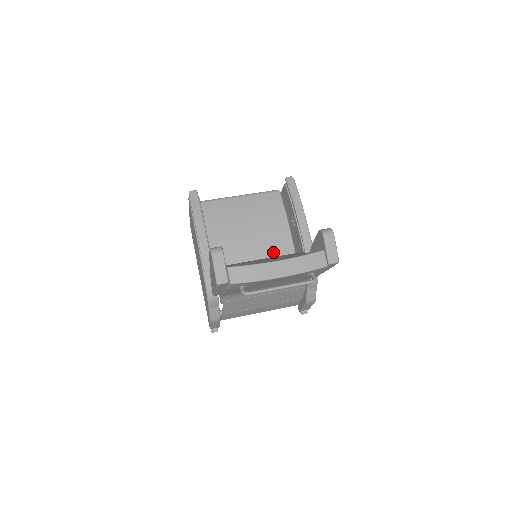
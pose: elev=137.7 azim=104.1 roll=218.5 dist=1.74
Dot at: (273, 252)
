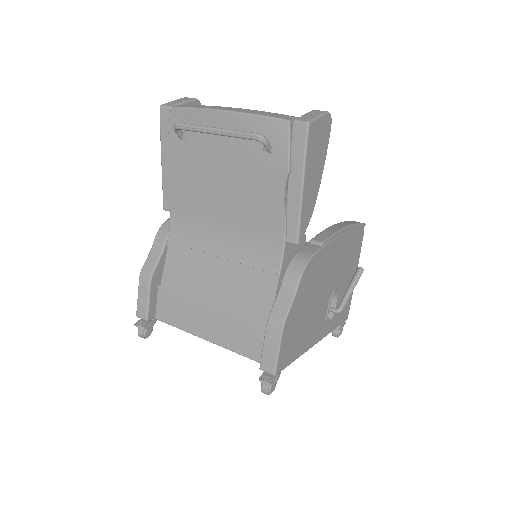
Dot at: occluded
